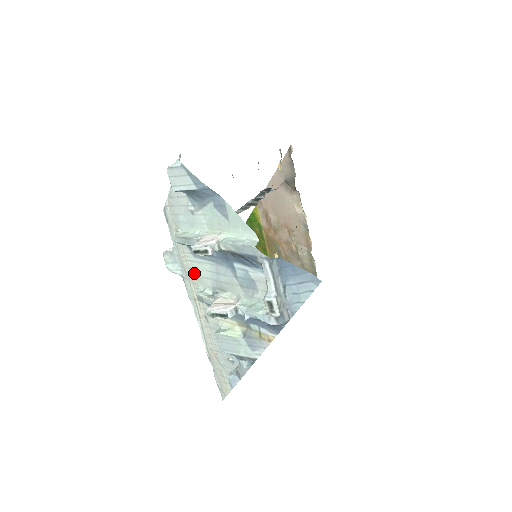
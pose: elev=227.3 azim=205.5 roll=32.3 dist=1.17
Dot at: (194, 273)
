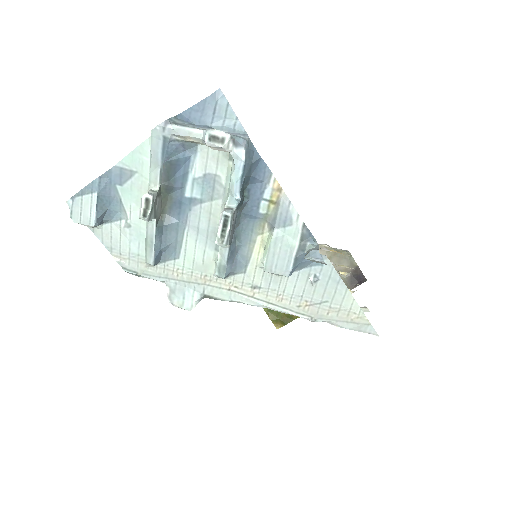
Dot at: (198, 271)
